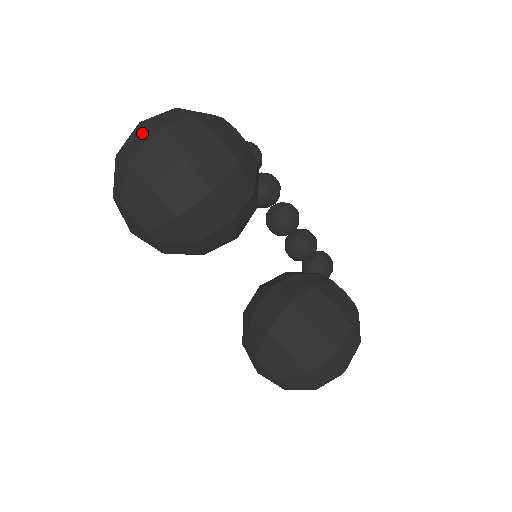
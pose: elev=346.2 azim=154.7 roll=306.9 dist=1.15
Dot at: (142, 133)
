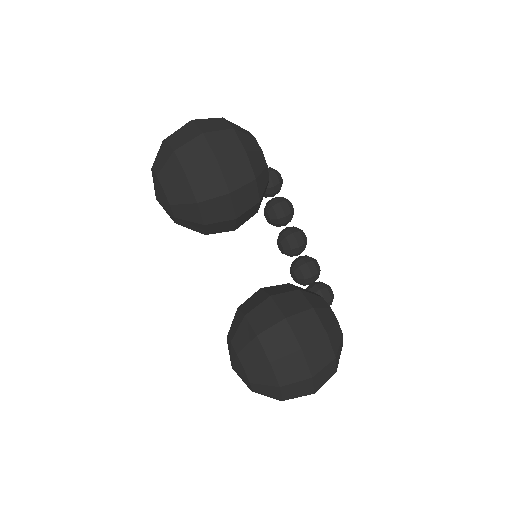
Dot at: occluded
